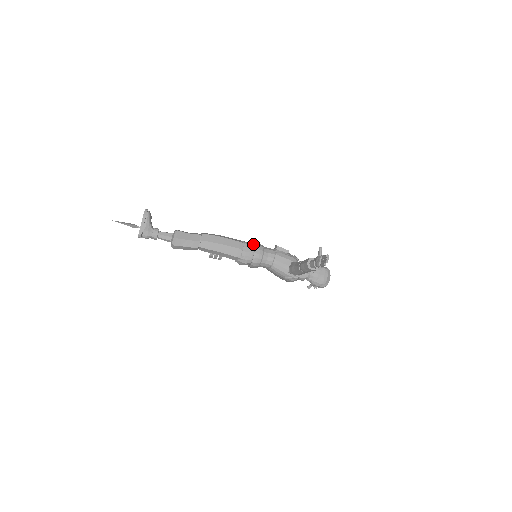
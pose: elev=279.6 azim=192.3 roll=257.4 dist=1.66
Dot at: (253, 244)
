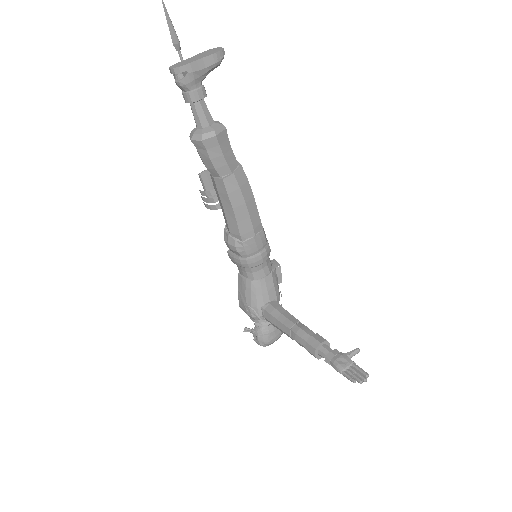
Dot at: occluded
